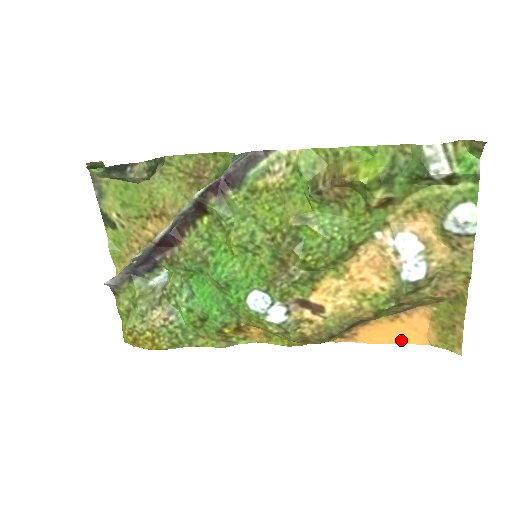
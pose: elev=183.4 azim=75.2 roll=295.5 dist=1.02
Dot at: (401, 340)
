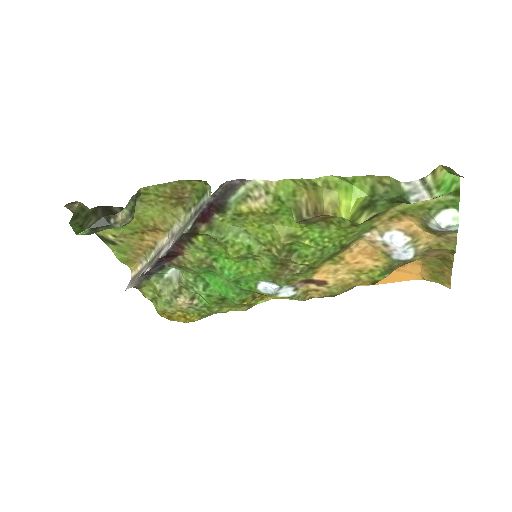
Dot at: (398, 280)
